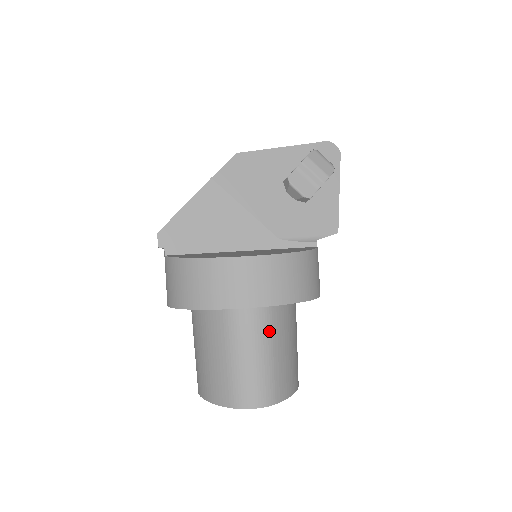
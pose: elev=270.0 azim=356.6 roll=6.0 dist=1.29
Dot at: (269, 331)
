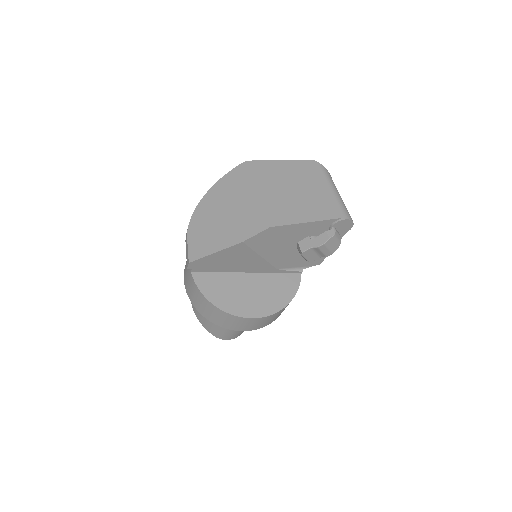
Dot at: occluded
